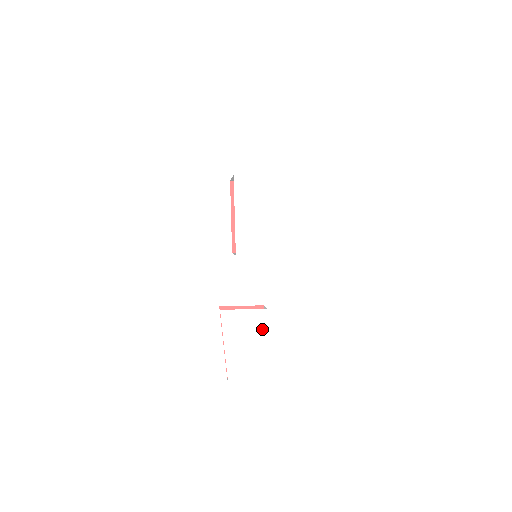
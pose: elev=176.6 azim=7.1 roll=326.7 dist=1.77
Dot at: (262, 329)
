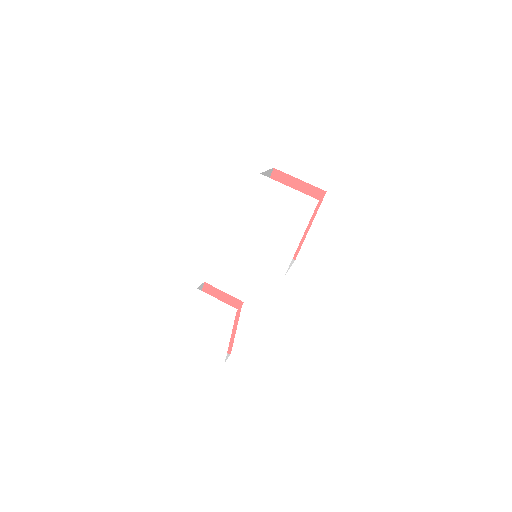
Dot at: (226, 324)
